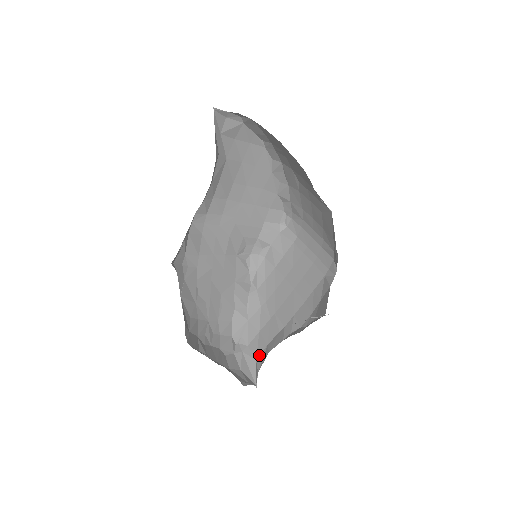
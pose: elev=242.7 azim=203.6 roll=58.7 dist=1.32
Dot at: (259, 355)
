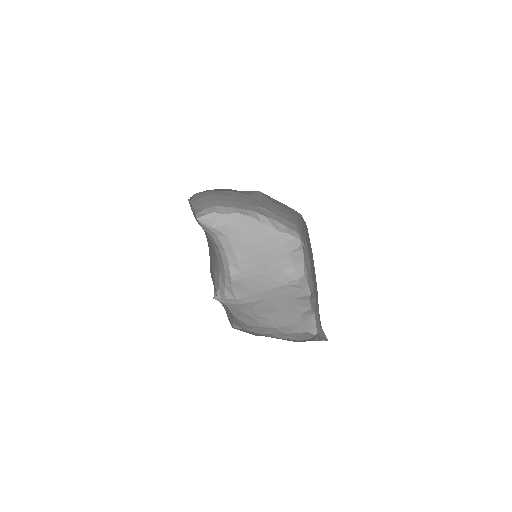
Dot at: occluded
